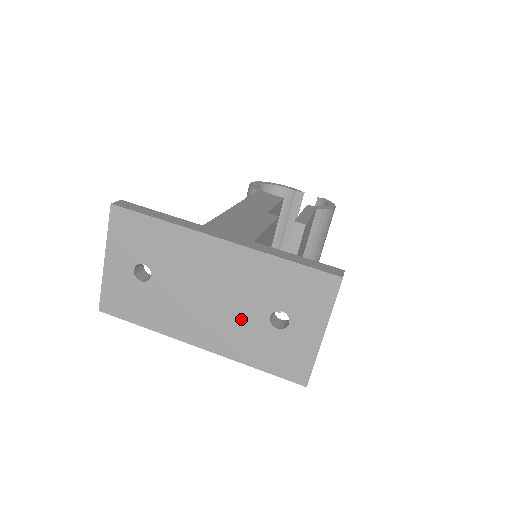
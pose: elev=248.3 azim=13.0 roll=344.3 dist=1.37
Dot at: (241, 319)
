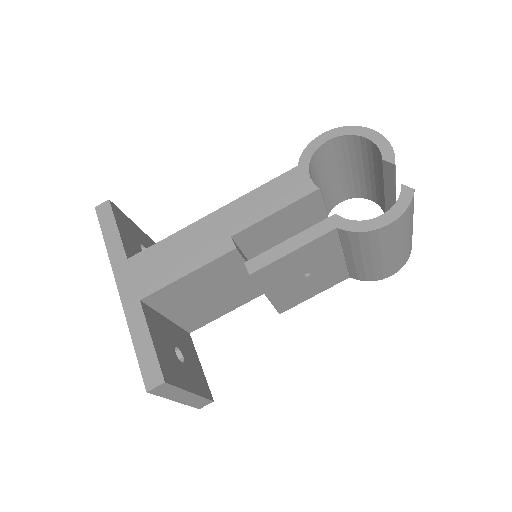
Dot at: occluded
